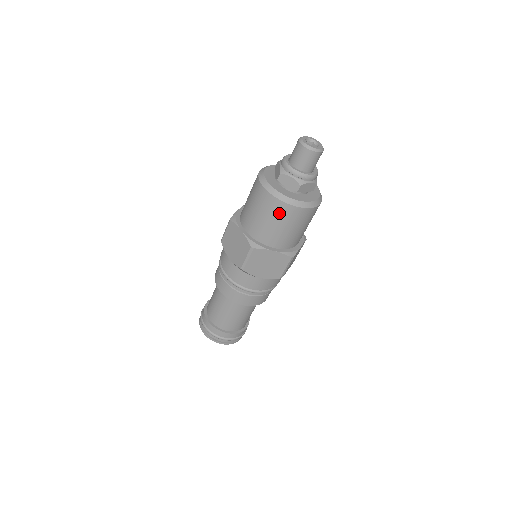
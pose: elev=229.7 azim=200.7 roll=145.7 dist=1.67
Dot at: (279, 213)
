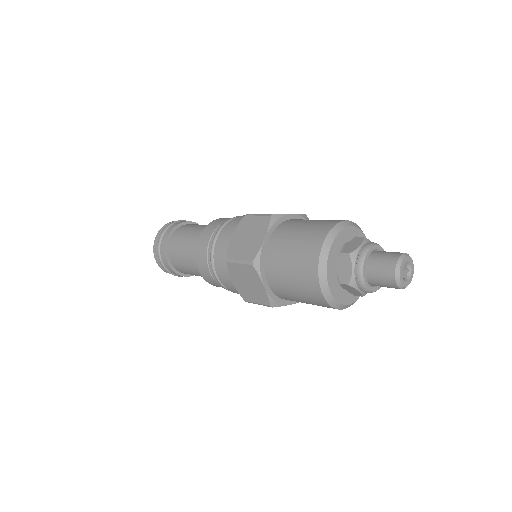
Dot at: (322, 306)
